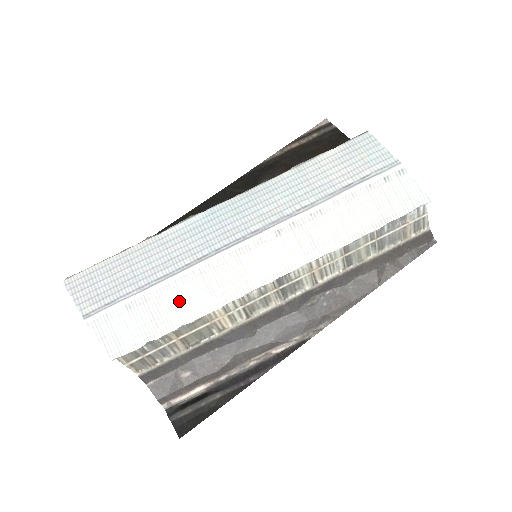
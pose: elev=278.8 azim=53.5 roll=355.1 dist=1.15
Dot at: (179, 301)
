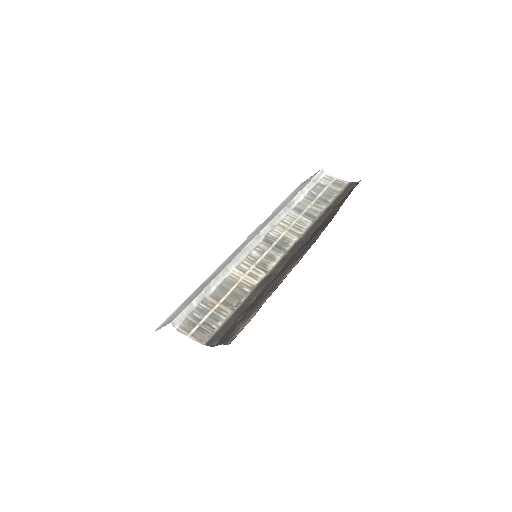
Dot at: (207, 282)
